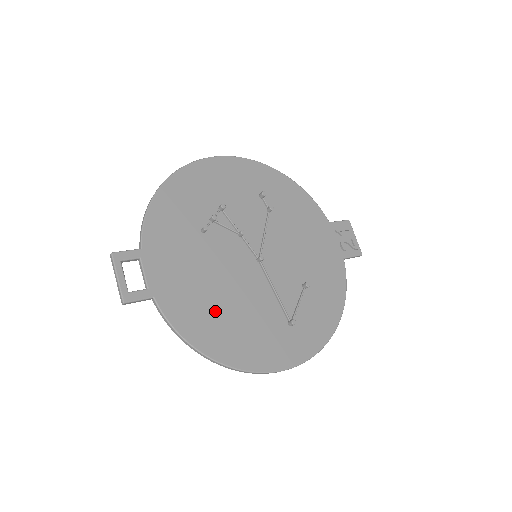
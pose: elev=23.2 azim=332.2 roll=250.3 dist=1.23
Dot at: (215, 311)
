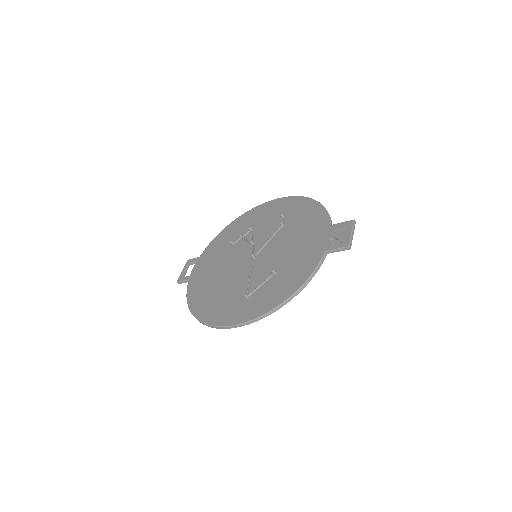
Dot at: (210, 288)
